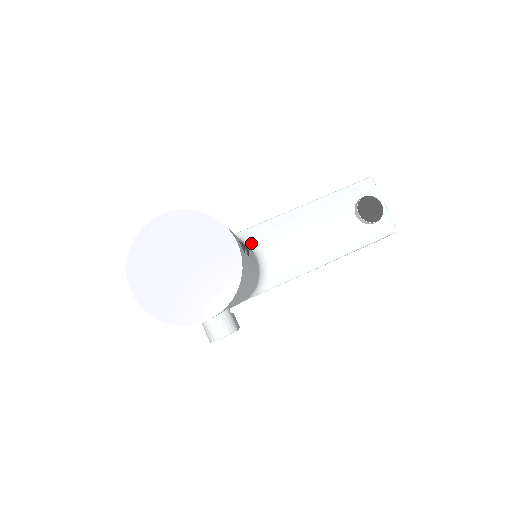
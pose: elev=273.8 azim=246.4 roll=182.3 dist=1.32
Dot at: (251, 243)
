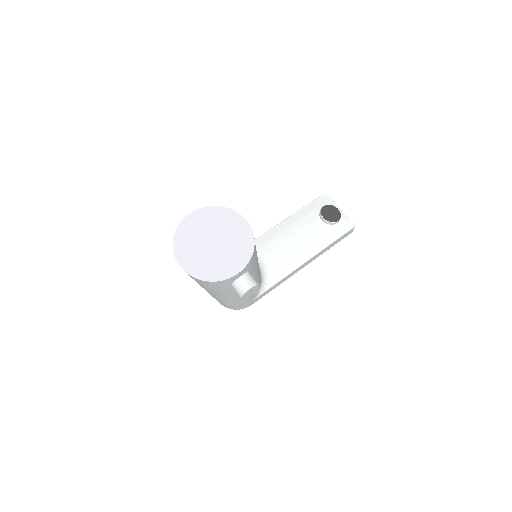
Dot at: occluded
